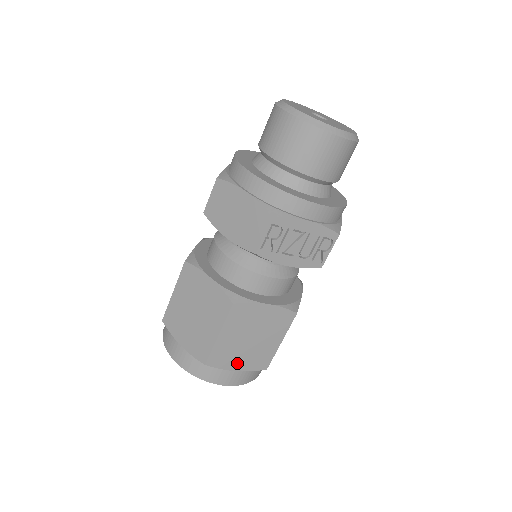
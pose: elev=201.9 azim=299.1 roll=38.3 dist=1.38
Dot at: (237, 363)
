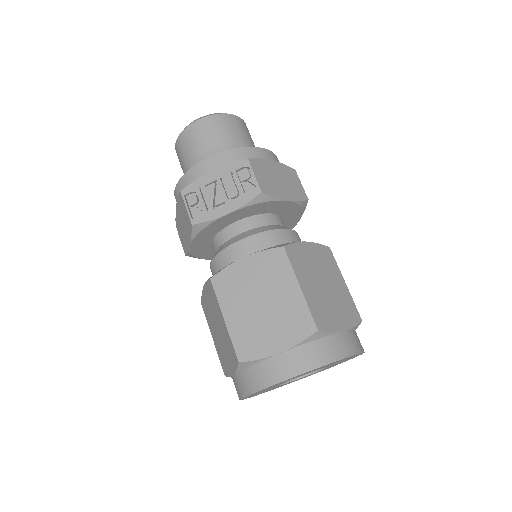
Dot at: (273, 341)
